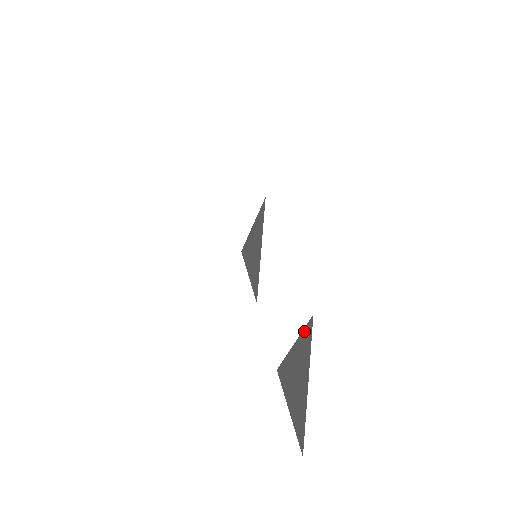
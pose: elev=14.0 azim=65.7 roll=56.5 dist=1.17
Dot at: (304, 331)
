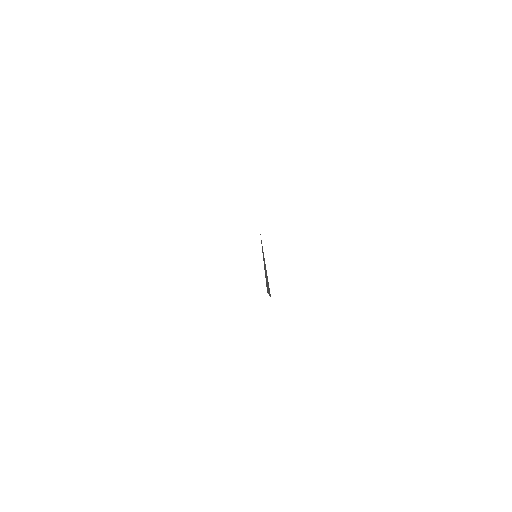
Dot at: occluded
